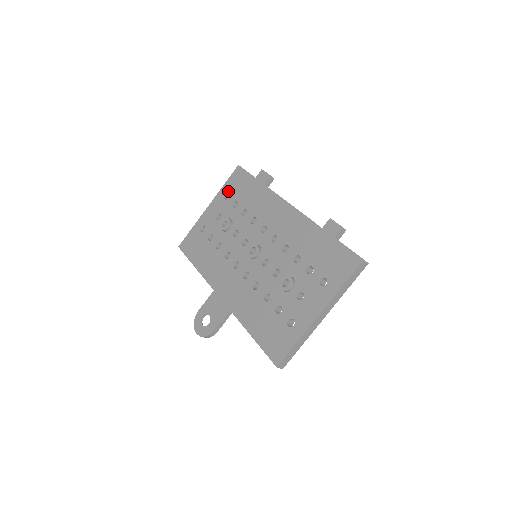
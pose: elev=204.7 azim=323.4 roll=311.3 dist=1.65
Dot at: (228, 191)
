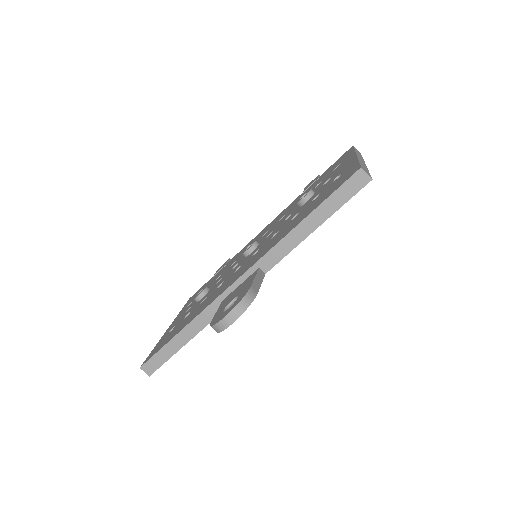
Dot at: (188, 303)
